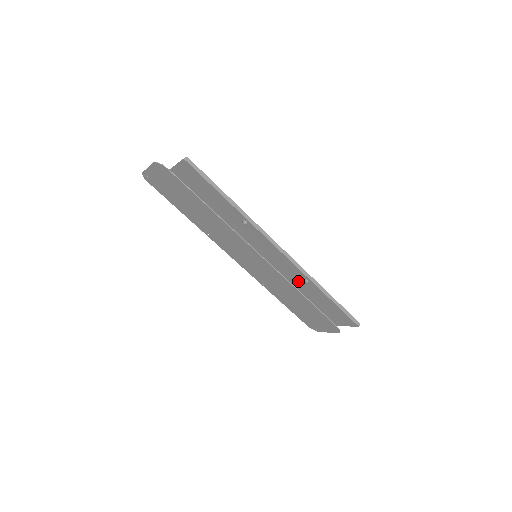
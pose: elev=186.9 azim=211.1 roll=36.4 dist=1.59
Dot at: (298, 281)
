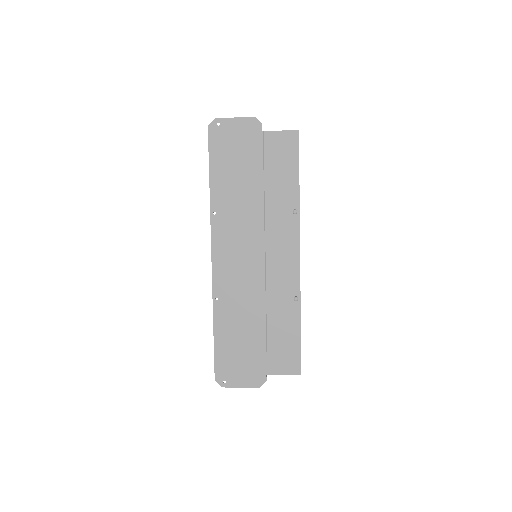
Dot at: (281, 299)
